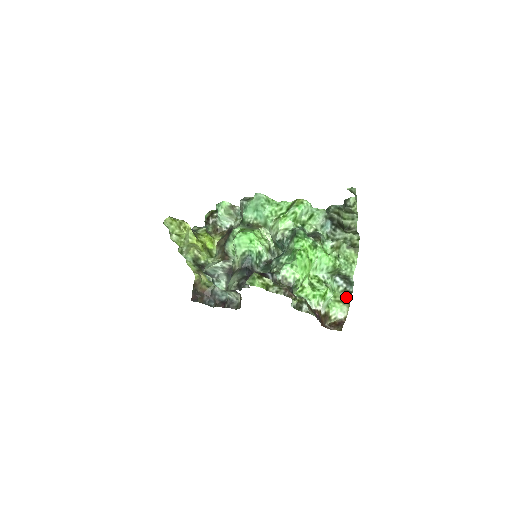
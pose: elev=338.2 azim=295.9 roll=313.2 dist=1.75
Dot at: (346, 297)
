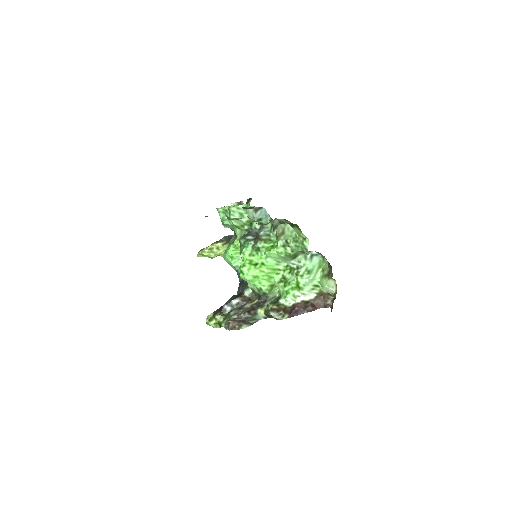
Dot at: (329, 269)
